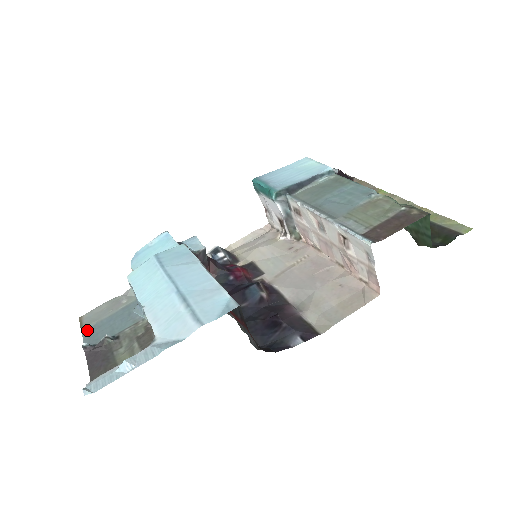
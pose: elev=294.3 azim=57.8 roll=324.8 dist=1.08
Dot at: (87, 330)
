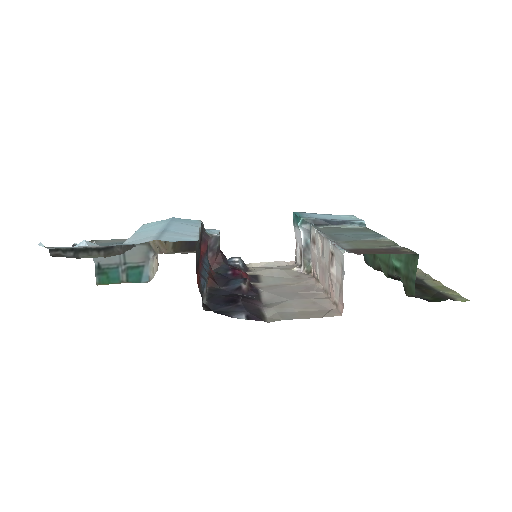
Dot at: occluded
